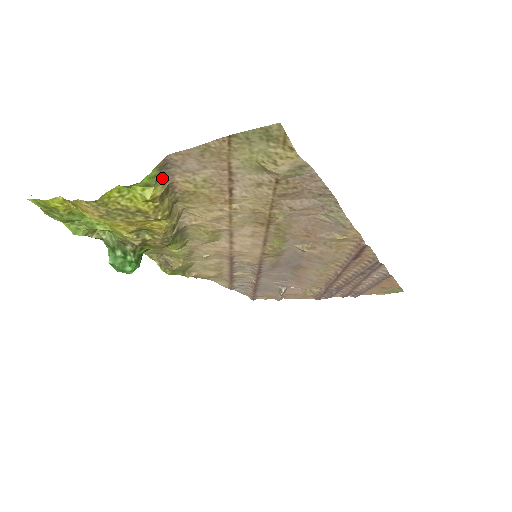
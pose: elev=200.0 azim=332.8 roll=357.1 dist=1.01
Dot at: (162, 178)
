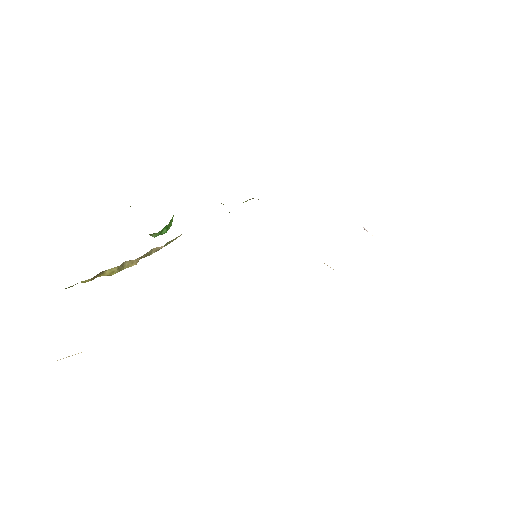
Dot at: occluded
